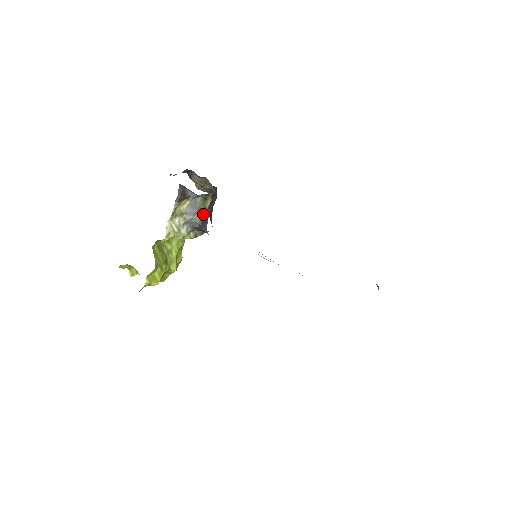
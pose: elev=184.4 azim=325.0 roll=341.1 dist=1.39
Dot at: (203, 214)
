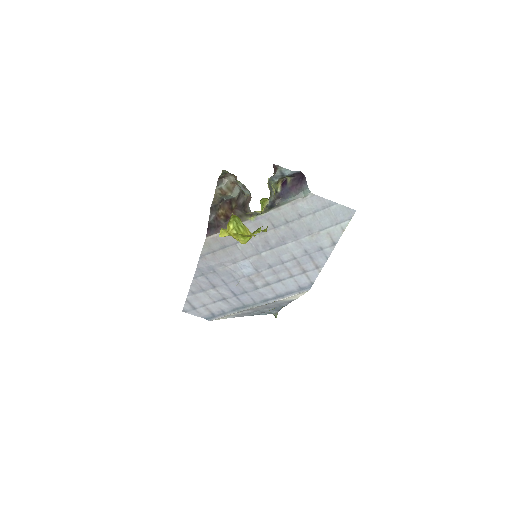
Dot at: (277, 192)
